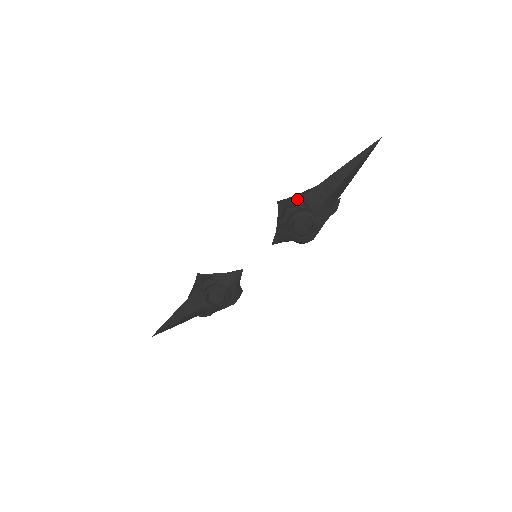
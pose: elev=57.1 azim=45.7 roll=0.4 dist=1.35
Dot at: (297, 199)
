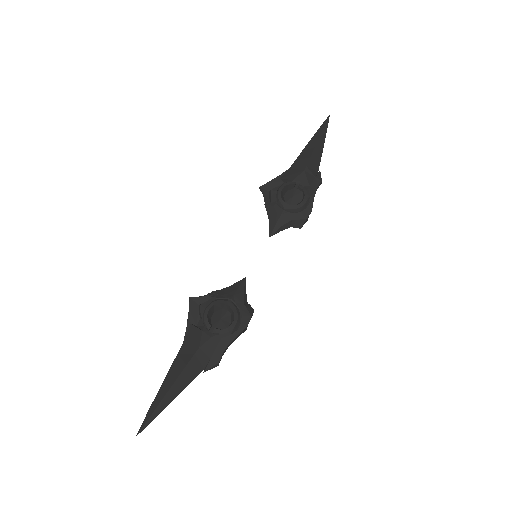
Dot at: (278, 181)
